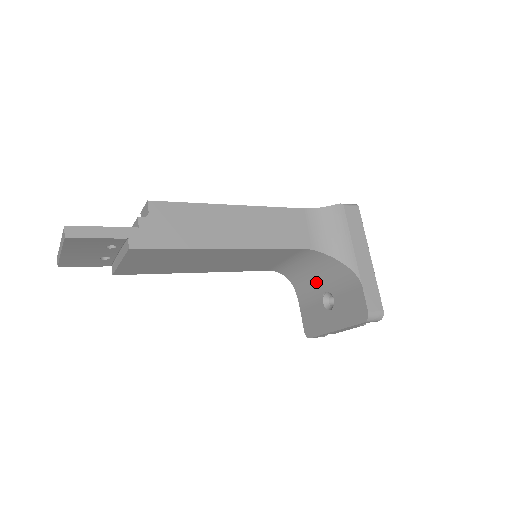
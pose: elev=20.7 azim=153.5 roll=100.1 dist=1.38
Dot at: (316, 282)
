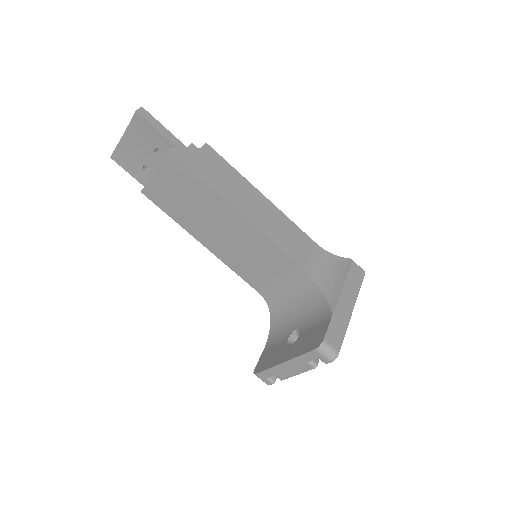
Dot at: (293, 319)
